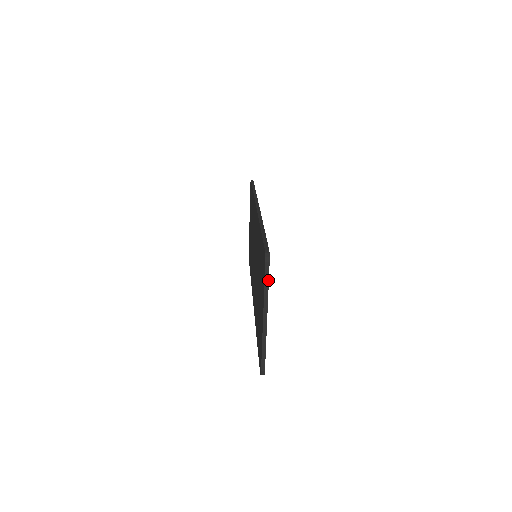
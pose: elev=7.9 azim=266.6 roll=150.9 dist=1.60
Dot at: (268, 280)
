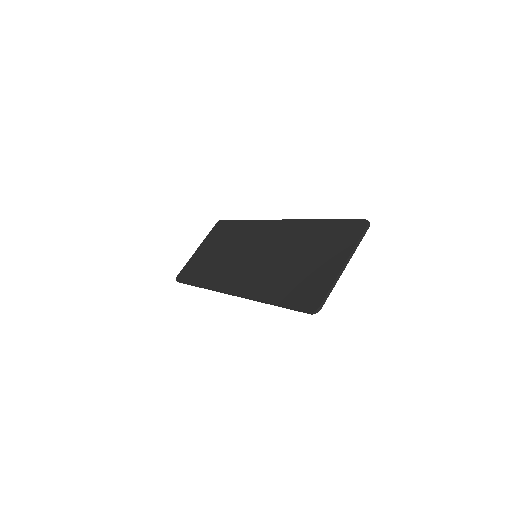
Dot at: (362, 238)
